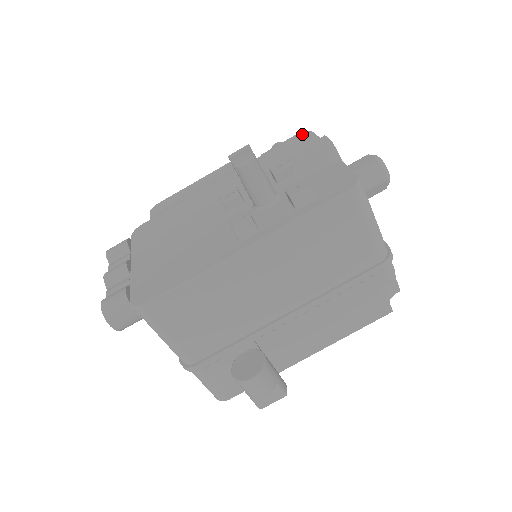
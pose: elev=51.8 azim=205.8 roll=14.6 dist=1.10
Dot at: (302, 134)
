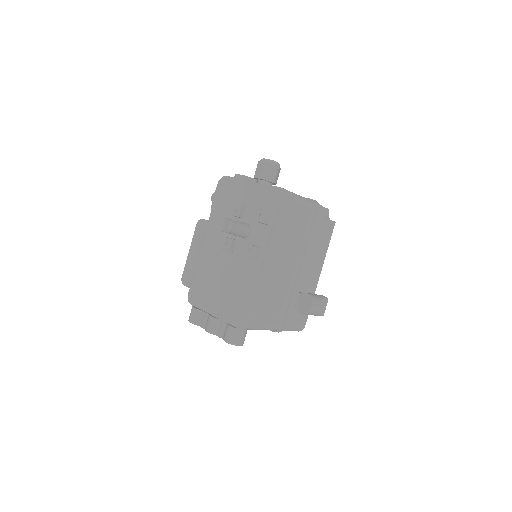
Dot at: (221, 181)
